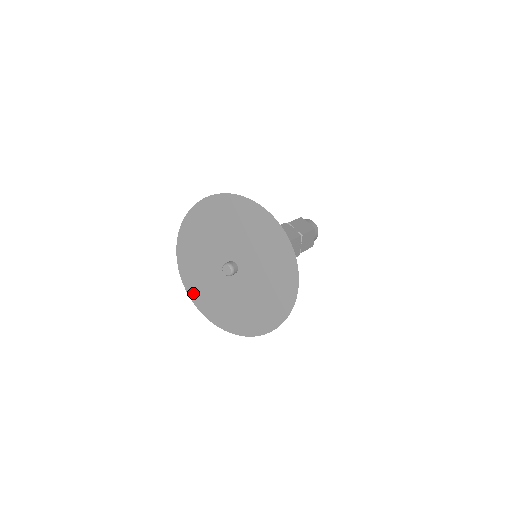
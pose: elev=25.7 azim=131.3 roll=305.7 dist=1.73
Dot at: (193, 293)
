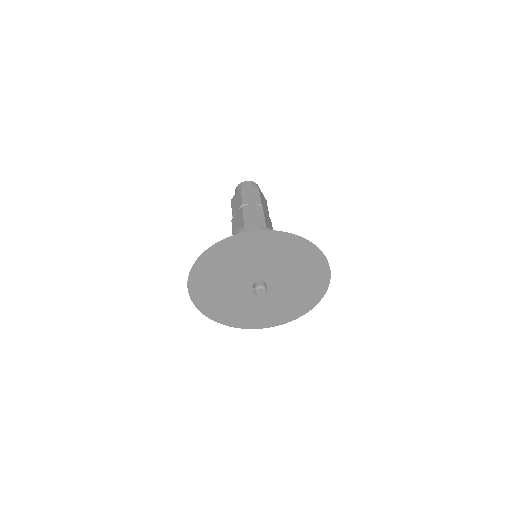
Dot at: (197, 293)
